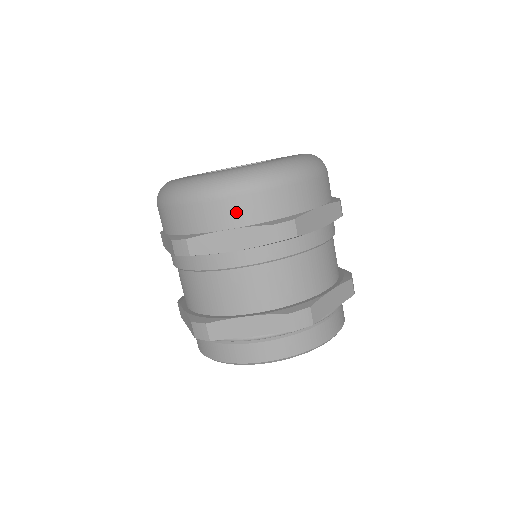
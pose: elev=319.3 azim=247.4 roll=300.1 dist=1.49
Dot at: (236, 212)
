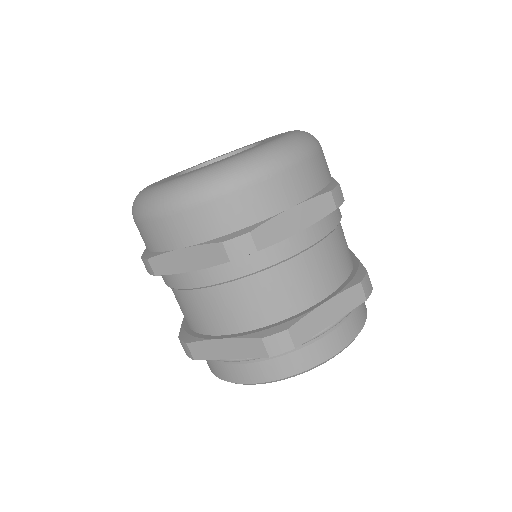
Dot at: (295, 185)
